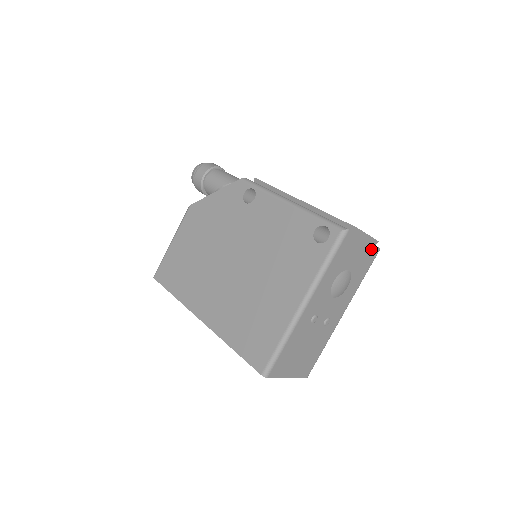
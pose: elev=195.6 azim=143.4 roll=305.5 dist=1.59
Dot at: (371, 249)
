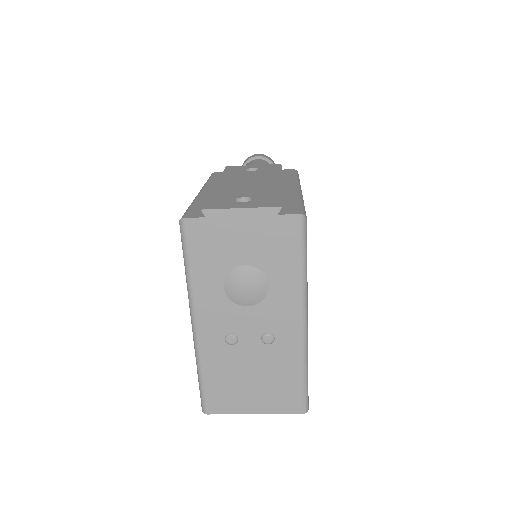
Dot at: (274, 223)
